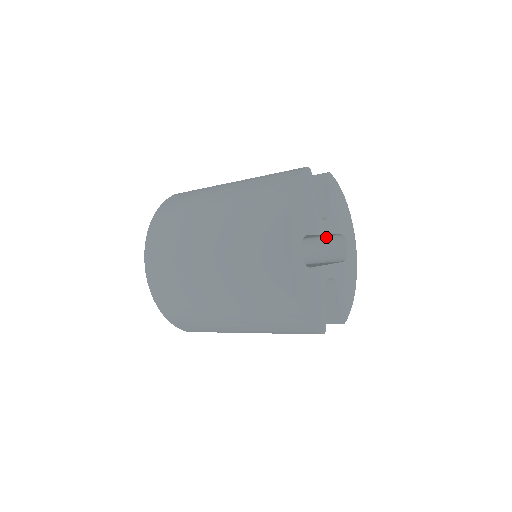
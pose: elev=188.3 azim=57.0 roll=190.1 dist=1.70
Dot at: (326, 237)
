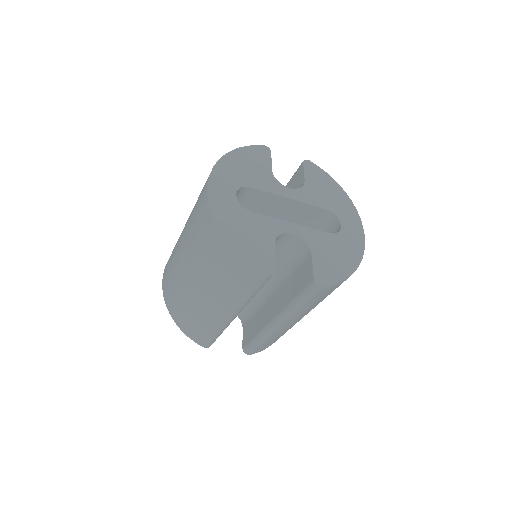
Dot at: (322, 224)
